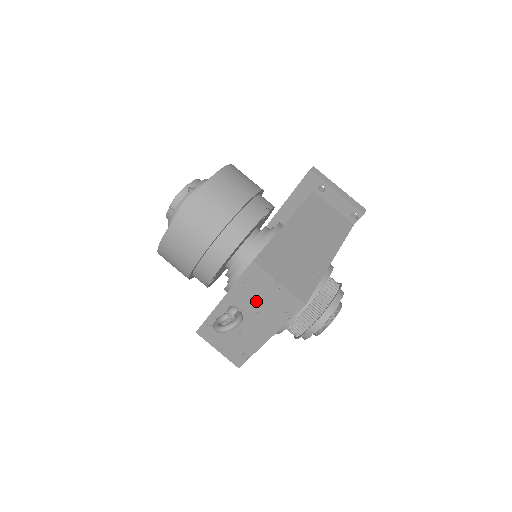
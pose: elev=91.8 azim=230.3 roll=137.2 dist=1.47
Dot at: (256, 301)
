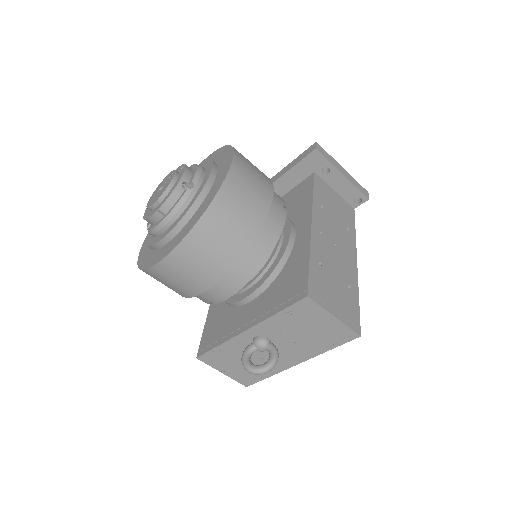
Dot at: (296, 332)
